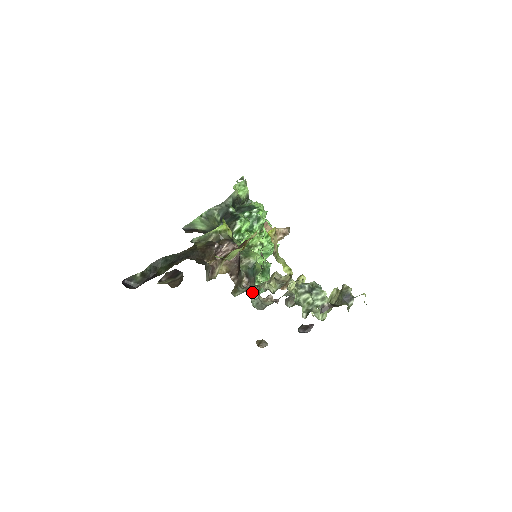
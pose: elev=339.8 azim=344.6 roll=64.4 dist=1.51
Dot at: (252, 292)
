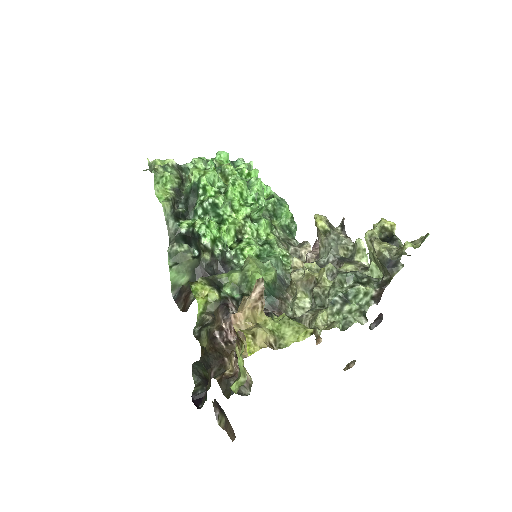
Dot at: occluded
